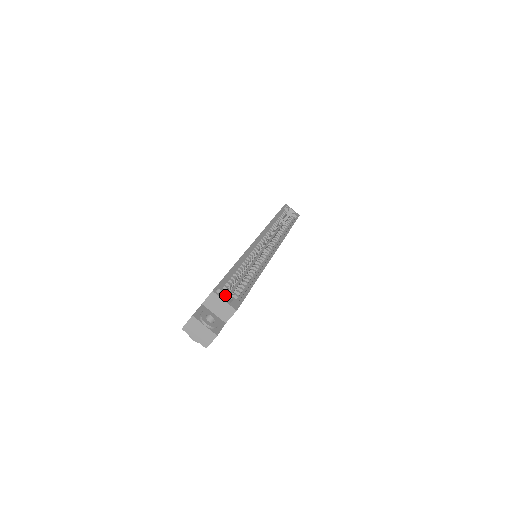
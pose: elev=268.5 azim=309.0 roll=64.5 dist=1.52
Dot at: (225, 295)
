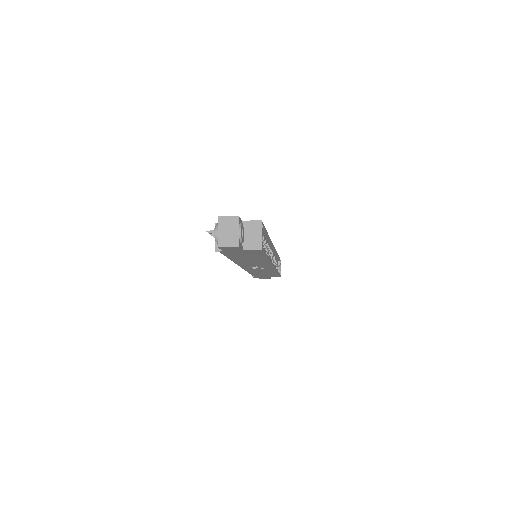
Dot at: occluded
